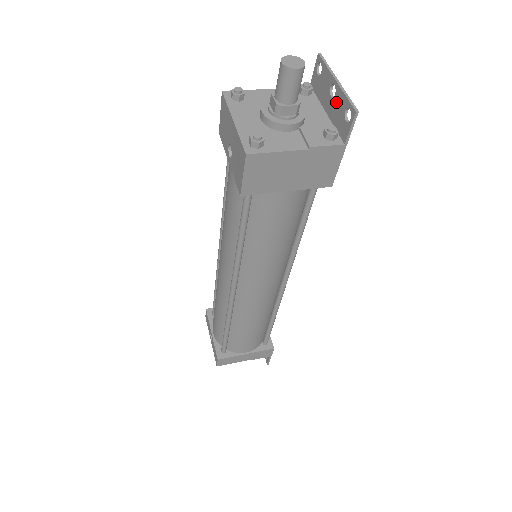
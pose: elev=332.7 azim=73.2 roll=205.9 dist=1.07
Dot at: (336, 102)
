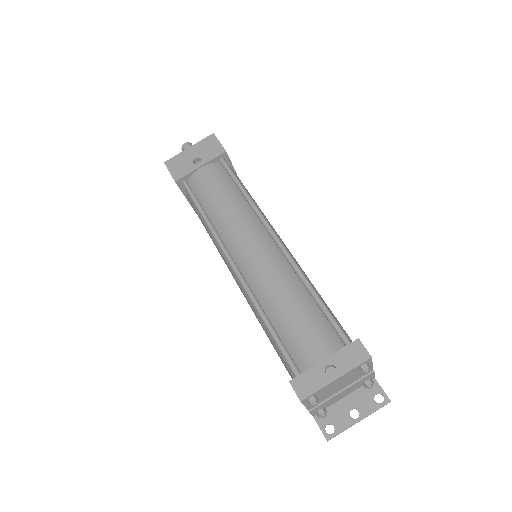
Dot at: occluded
